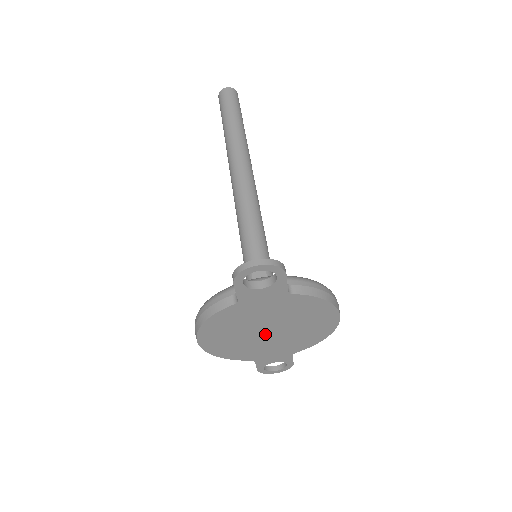
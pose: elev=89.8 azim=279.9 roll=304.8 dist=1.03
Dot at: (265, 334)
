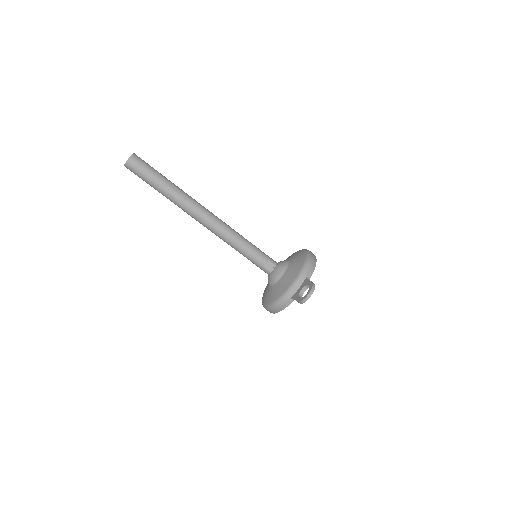
Dot at: occluded
